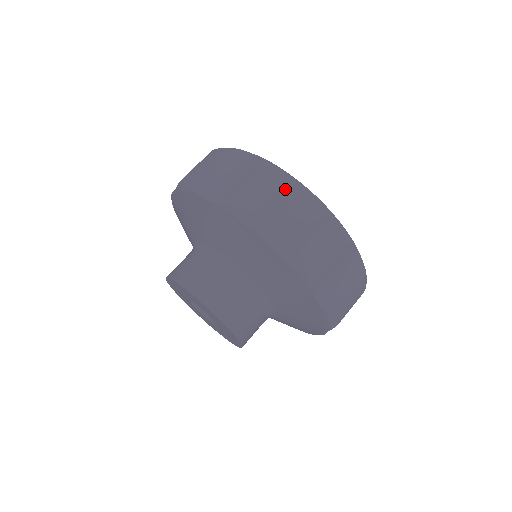
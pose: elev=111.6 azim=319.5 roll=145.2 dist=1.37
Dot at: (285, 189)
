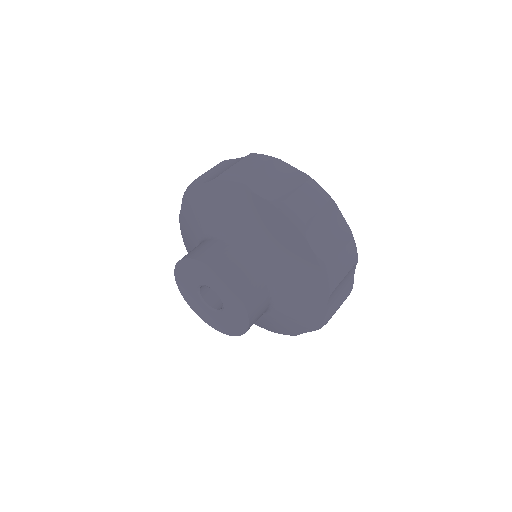
Dot at: (327, 206)
